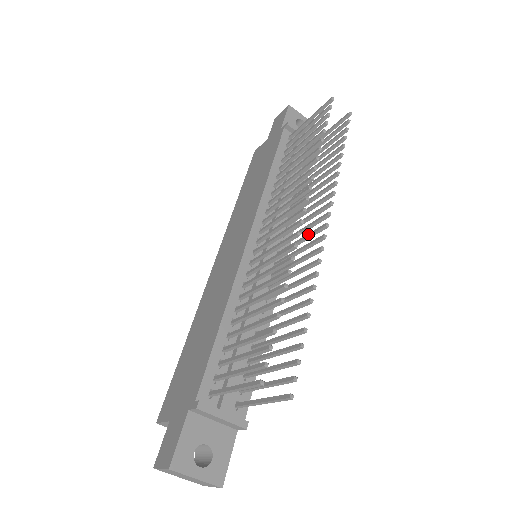
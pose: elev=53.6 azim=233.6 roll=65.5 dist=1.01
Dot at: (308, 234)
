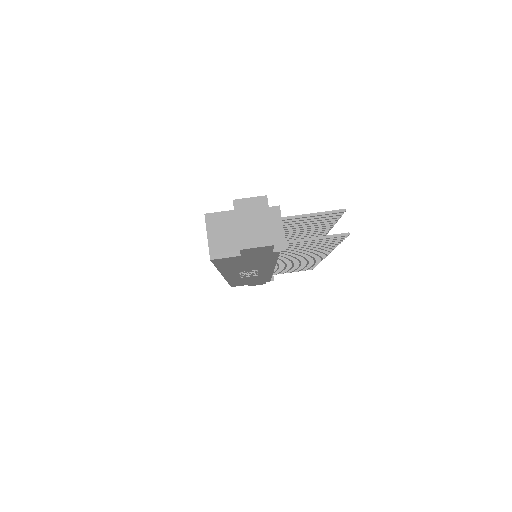
Dot at: occluded
